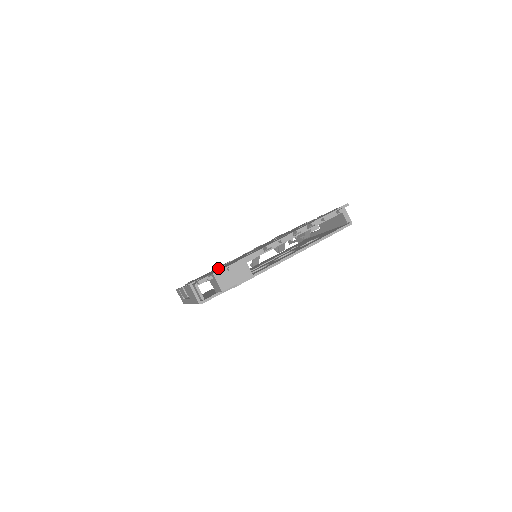
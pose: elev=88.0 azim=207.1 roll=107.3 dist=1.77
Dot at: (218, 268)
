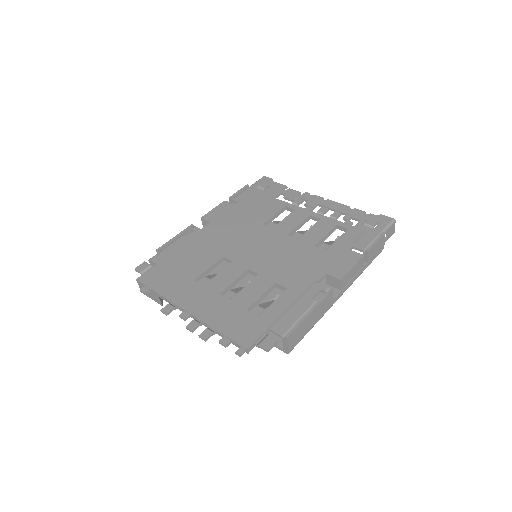
Dot at: (232, 229)
